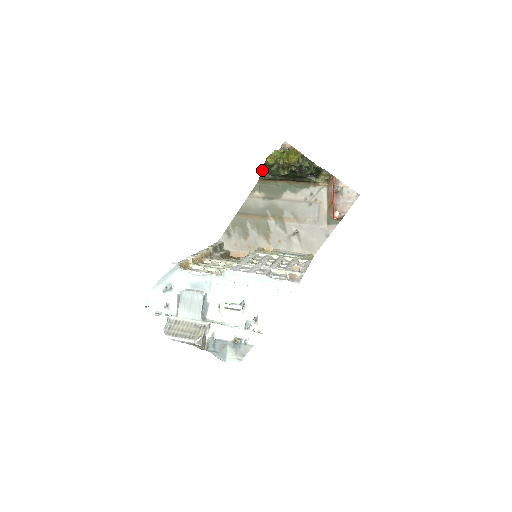
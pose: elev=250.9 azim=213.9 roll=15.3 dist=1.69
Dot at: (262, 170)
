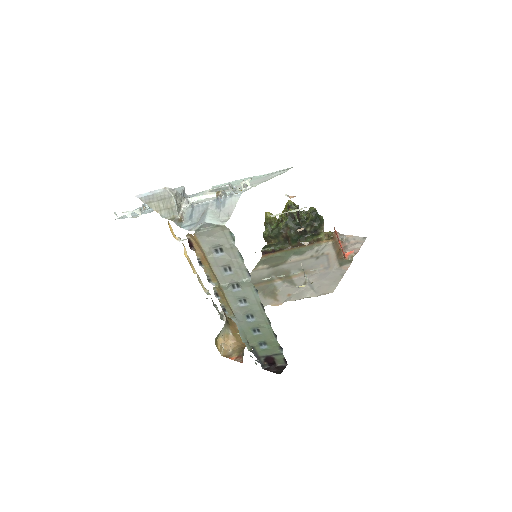
Dot at: (263, 235)
